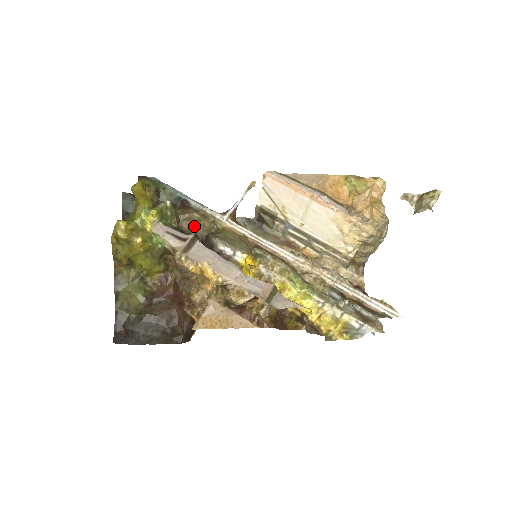
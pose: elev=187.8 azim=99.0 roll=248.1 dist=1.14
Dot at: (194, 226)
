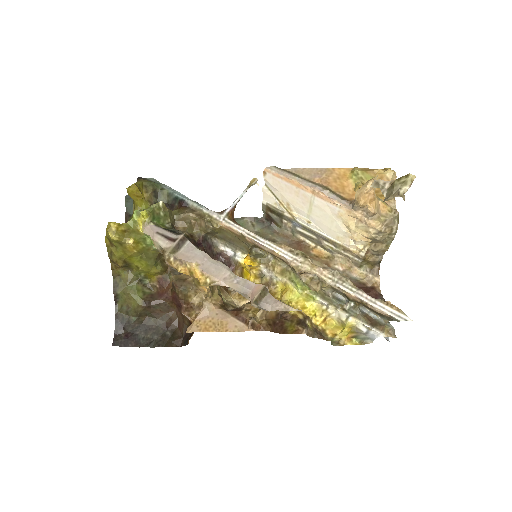
Dot at: (190, 226)
